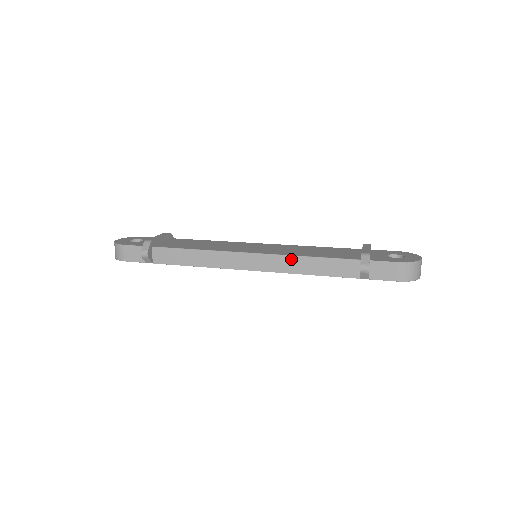
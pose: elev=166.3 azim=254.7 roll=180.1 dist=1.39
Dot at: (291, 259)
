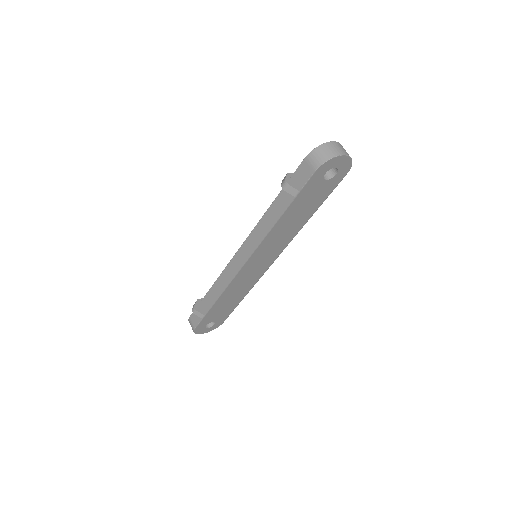
Dot at: (256, 230)
